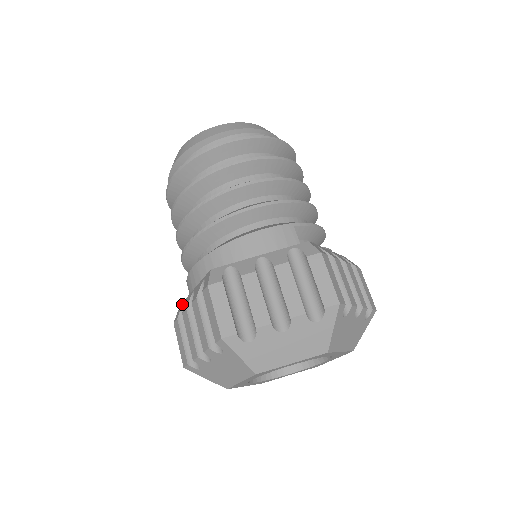
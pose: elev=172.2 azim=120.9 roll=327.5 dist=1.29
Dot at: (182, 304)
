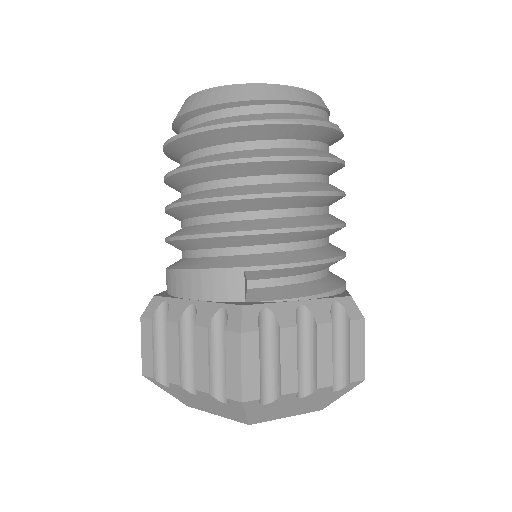
Dot at: occluded
